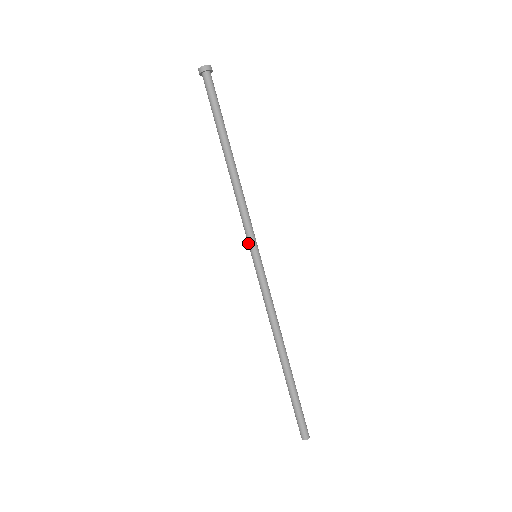
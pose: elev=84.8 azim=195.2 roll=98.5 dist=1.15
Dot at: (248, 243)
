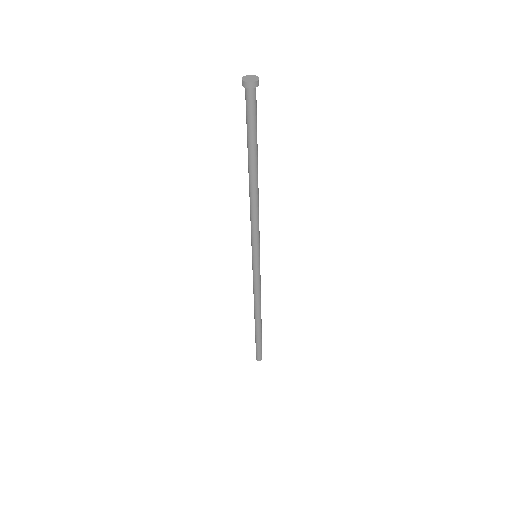
Dot at: (252, 247)
